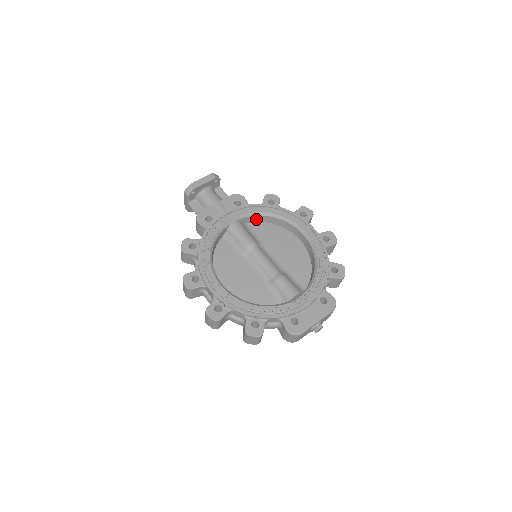
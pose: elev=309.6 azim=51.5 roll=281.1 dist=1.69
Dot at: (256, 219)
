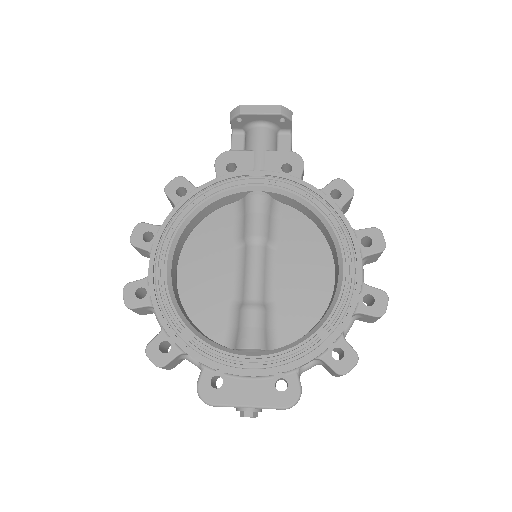
Dot at: (297, 205)
